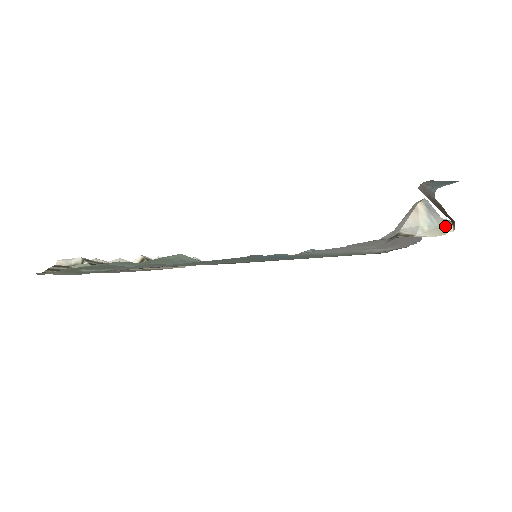
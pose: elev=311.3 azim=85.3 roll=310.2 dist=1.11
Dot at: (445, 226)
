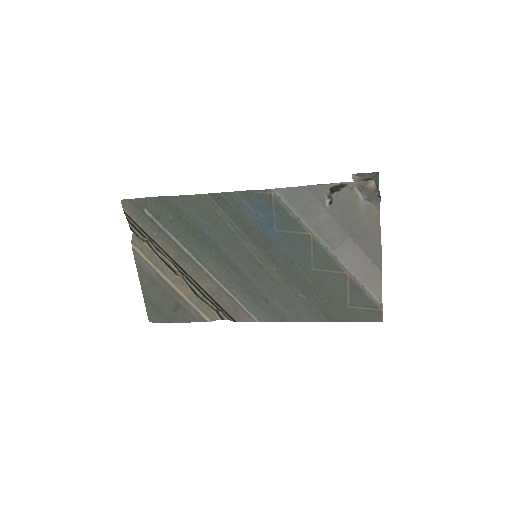
Dot at: (370, 185)
